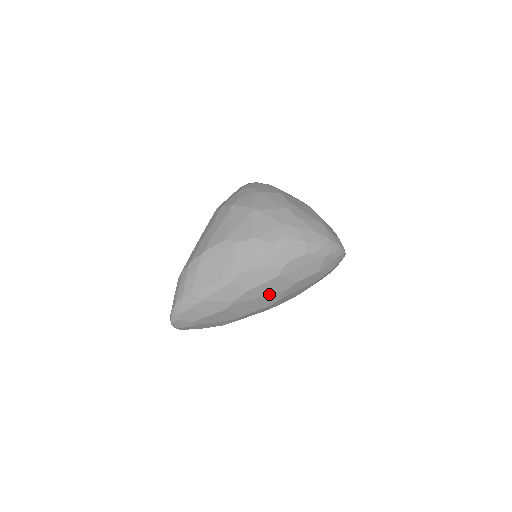
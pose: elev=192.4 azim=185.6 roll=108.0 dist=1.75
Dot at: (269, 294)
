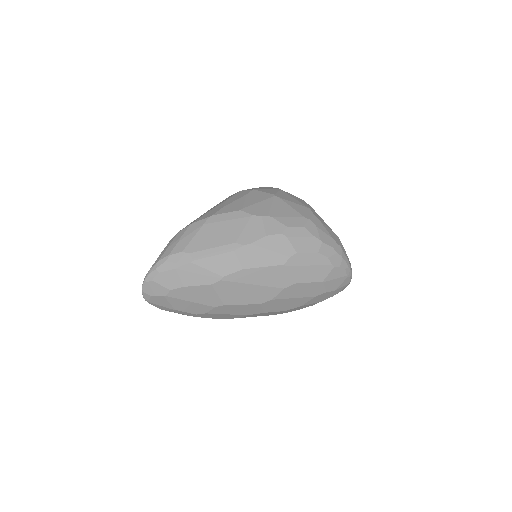
Dot at: (265, 285)
